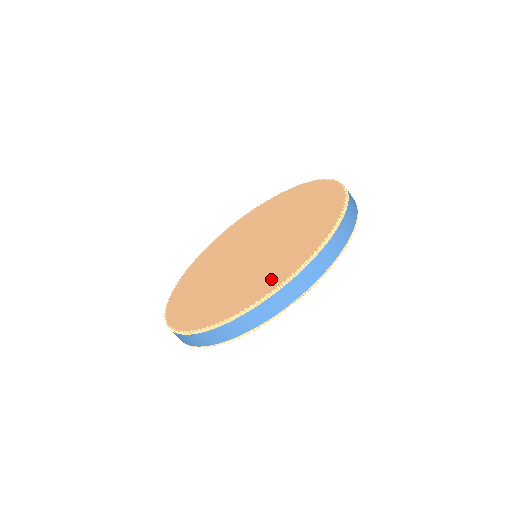
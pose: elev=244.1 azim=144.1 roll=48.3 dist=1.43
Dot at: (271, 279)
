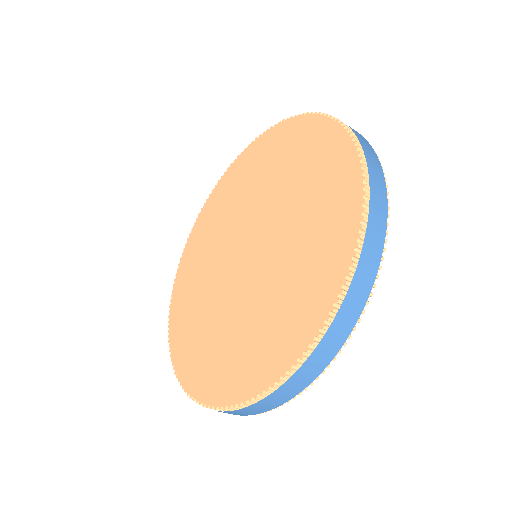
Dot at: (263, 361)
